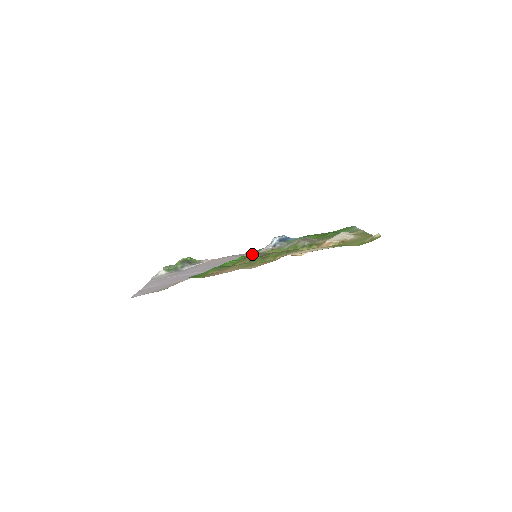
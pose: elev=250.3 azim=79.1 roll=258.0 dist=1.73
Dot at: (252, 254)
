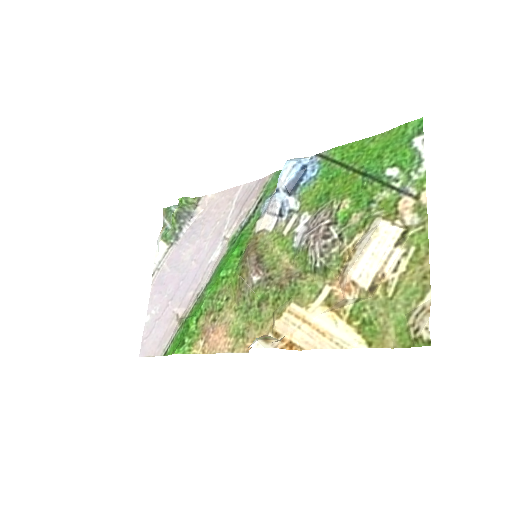
Dot at: (248, 265)
